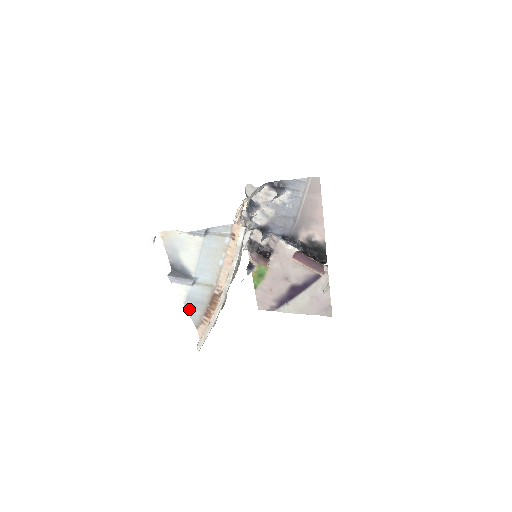
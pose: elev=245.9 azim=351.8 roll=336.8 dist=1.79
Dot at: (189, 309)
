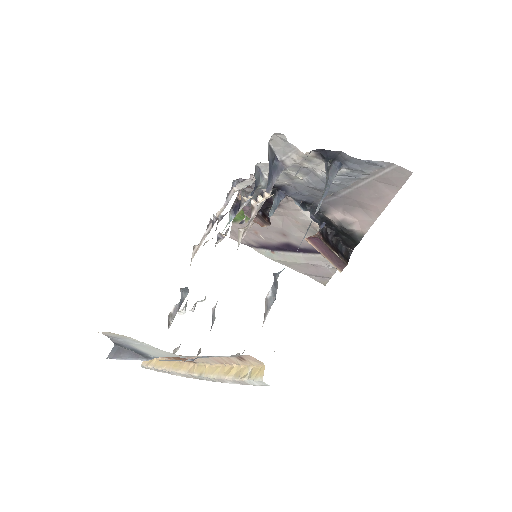
Dot at: occluded
